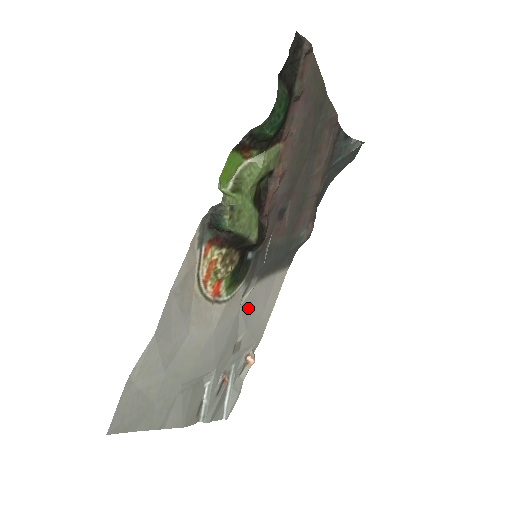
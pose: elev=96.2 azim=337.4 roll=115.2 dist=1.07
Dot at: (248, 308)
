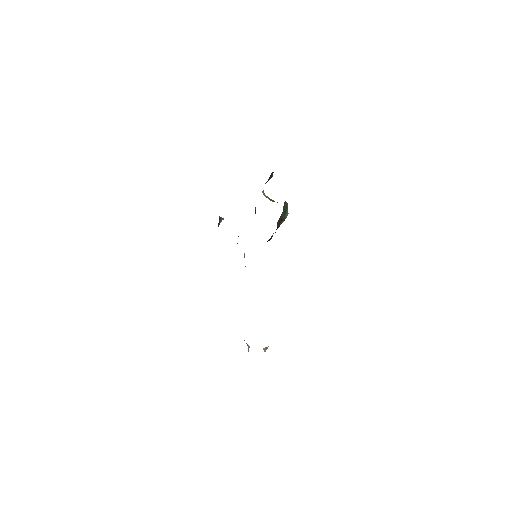
Dot at: occluded
